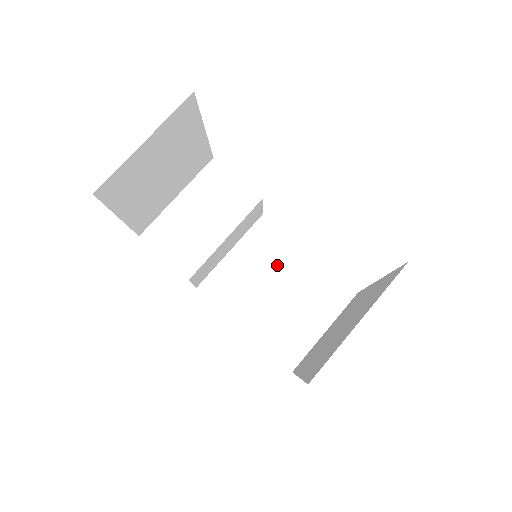
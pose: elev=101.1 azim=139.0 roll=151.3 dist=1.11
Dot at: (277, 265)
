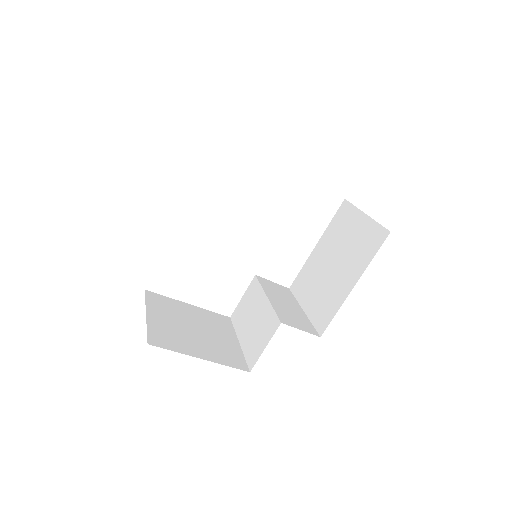
Dot at: (319, 269)
